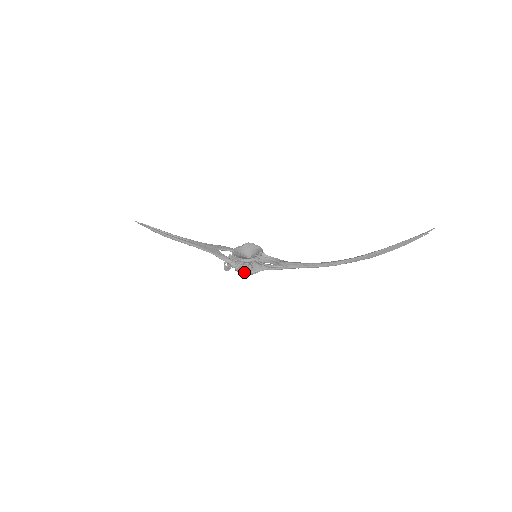
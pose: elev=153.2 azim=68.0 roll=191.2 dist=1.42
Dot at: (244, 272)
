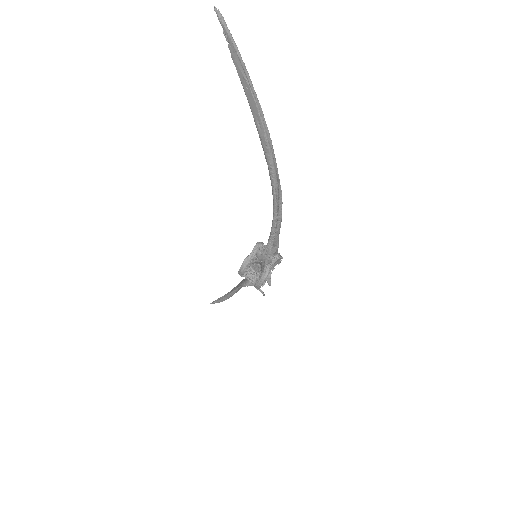
Dot at: (256, 284)
